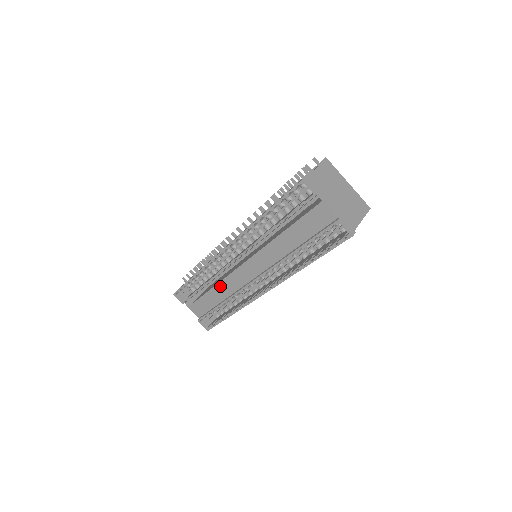
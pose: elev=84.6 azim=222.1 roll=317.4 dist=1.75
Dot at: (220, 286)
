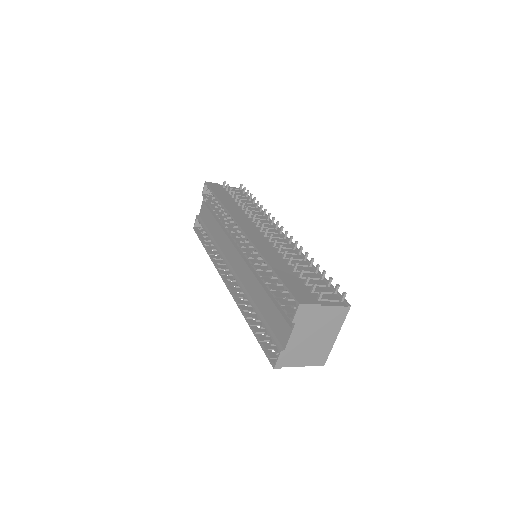
Dot at: (220, 231)
